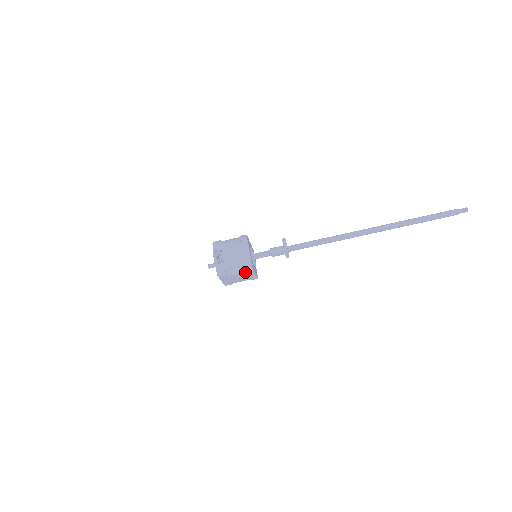
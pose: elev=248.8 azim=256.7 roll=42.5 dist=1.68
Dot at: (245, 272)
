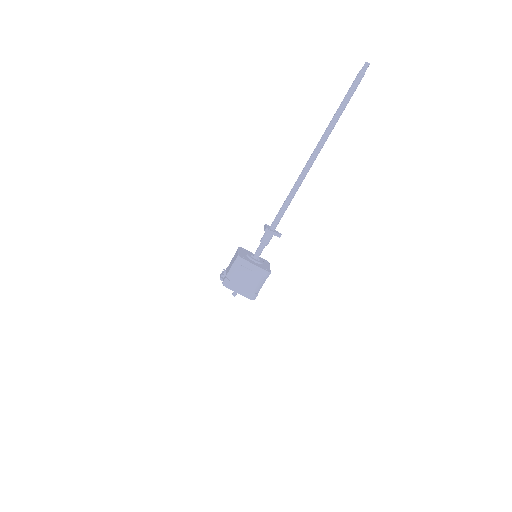
Dot at: (240, 267)
